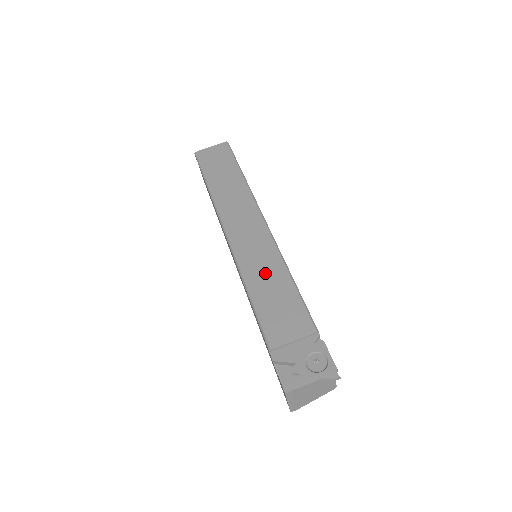
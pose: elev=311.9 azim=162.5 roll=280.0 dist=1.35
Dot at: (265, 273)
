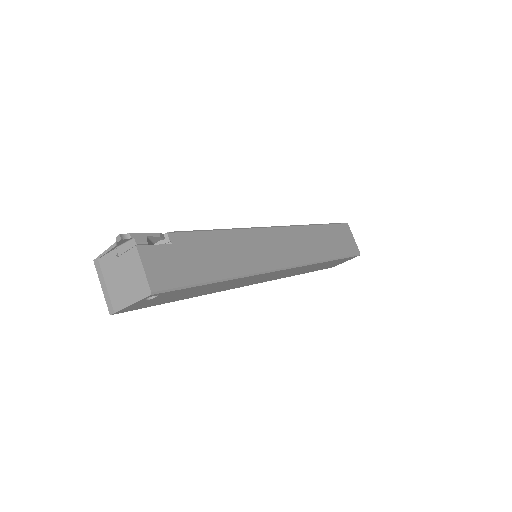
Dot at: occluded
